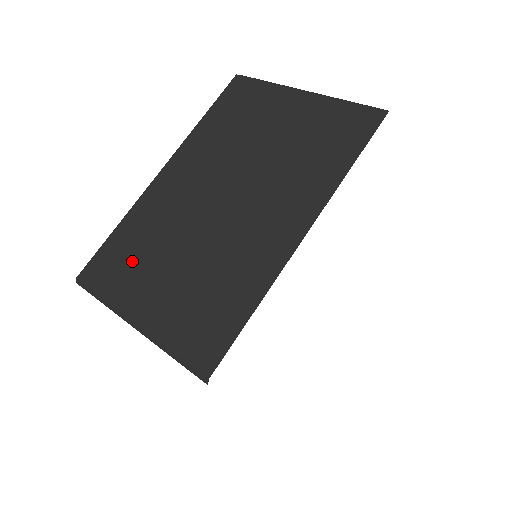
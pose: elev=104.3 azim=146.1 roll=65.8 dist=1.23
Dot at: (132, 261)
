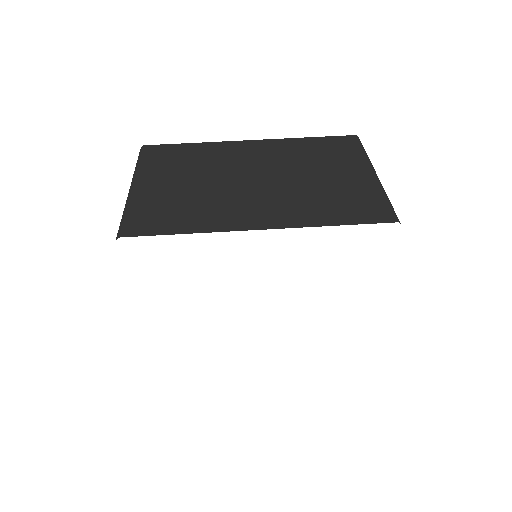
Dot at: (174, 162)
